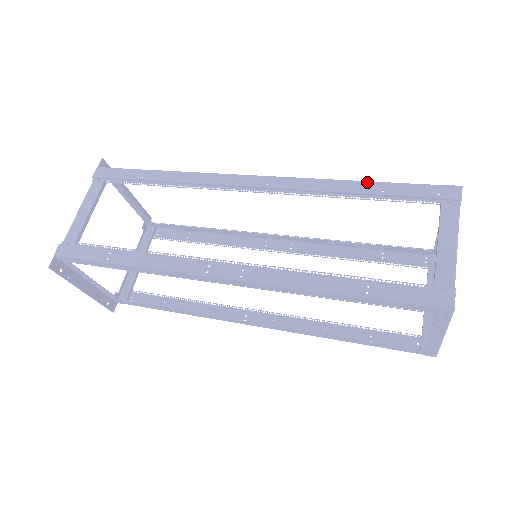
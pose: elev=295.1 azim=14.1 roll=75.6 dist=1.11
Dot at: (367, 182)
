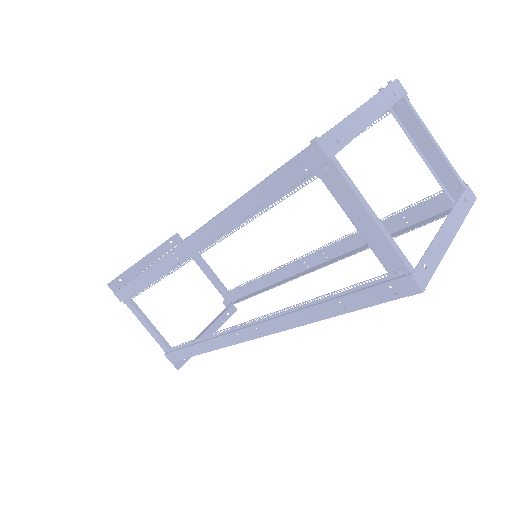
Dot at: (244, 198)
